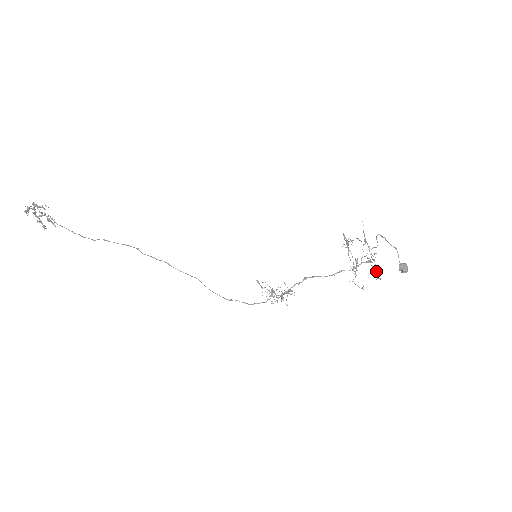
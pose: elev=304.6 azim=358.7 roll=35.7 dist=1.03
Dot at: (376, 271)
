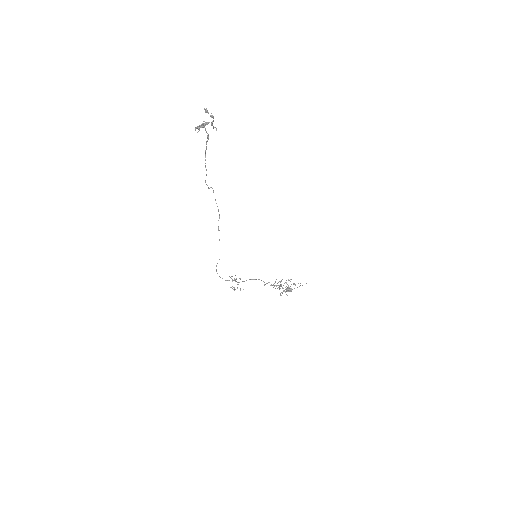
Dot at: (279, 288)
